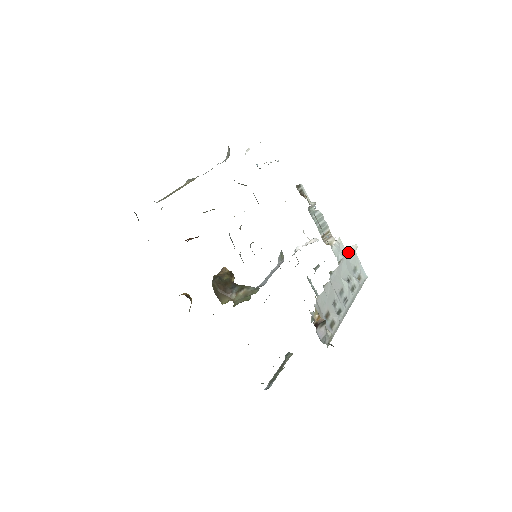
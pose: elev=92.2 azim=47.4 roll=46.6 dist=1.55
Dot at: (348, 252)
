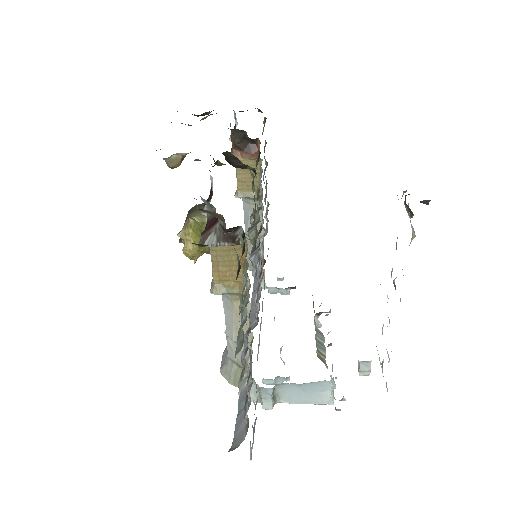
Dot at: occluded
